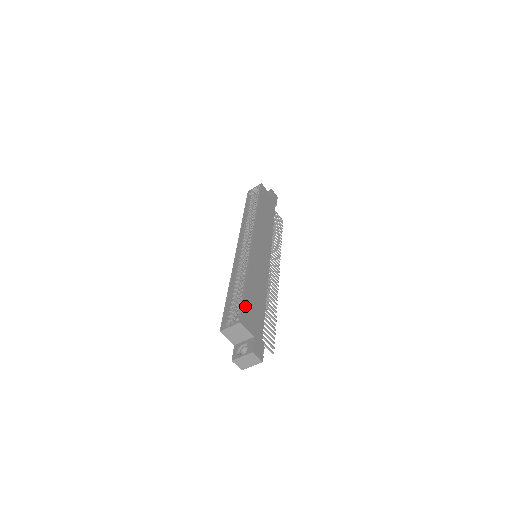
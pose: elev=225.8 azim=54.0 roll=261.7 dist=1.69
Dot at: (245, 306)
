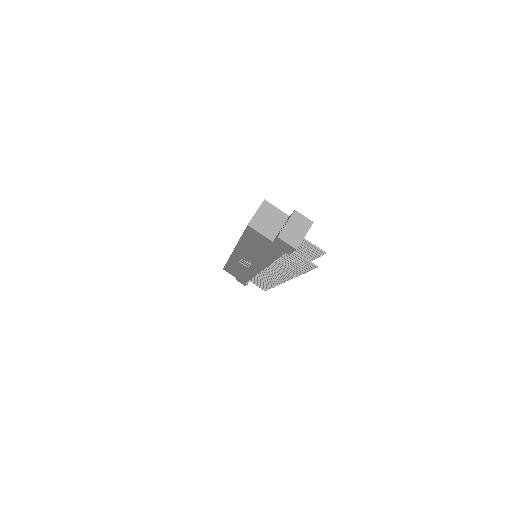
Dot at: occluded
